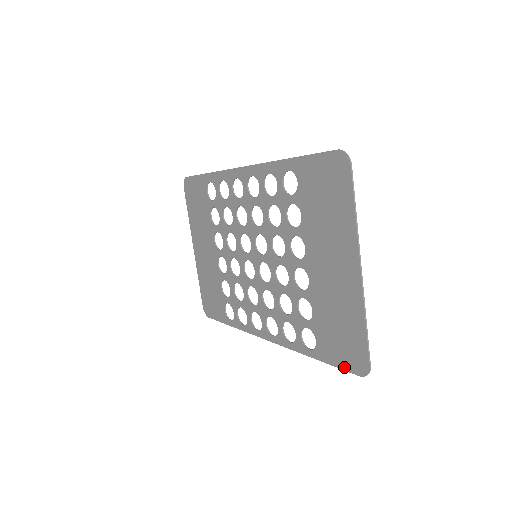
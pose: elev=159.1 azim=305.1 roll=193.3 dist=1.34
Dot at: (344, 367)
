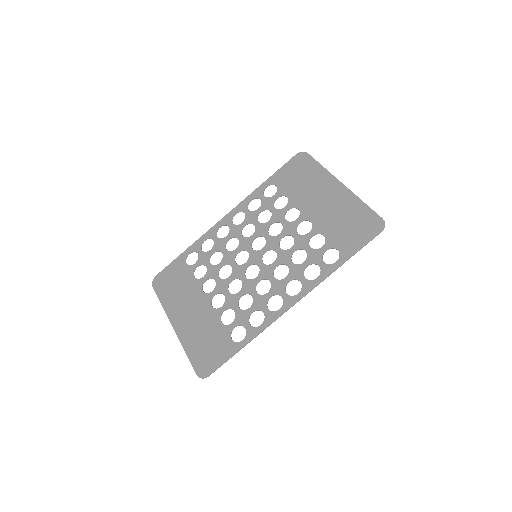
Dot at: (368, 239)
